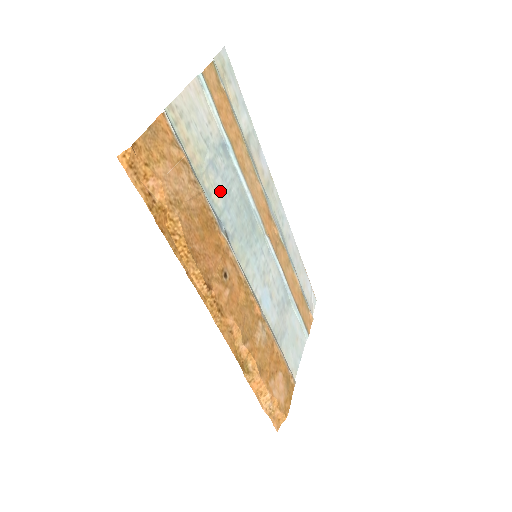
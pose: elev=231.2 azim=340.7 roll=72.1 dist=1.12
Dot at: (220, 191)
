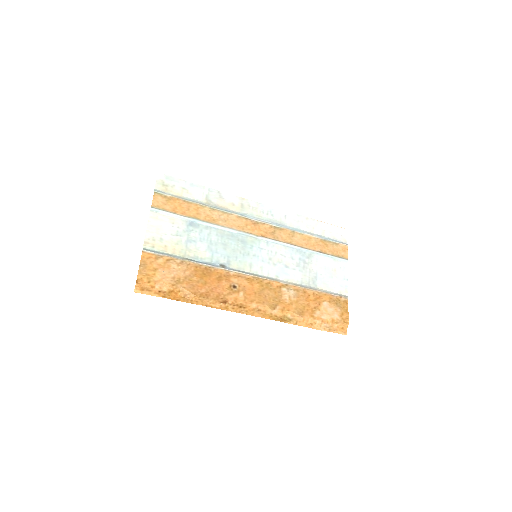
Dot at: (203, 249)
